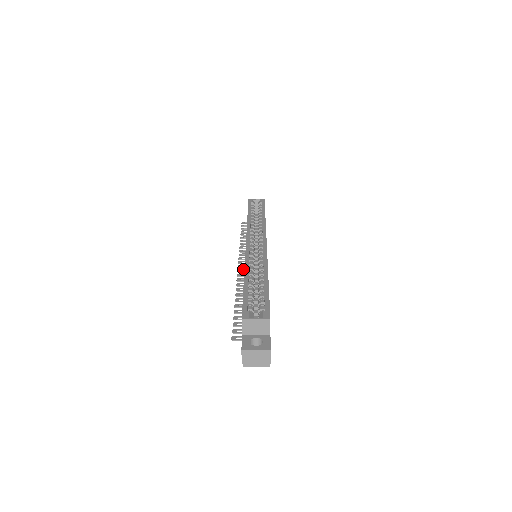
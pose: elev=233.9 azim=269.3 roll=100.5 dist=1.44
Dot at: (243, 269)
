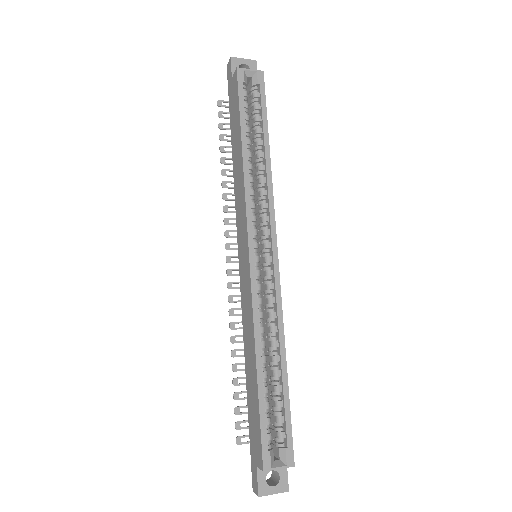
Dot at: (234, 269)
